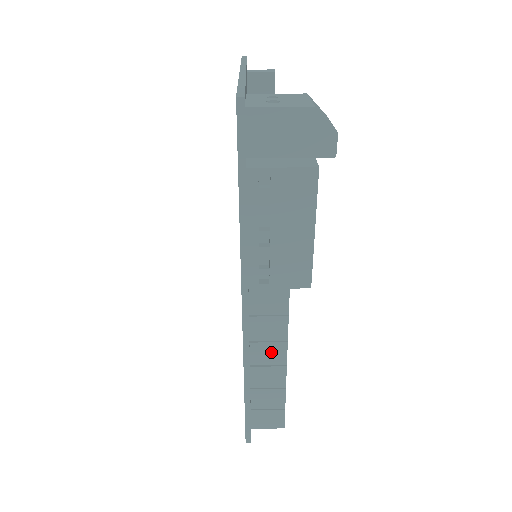
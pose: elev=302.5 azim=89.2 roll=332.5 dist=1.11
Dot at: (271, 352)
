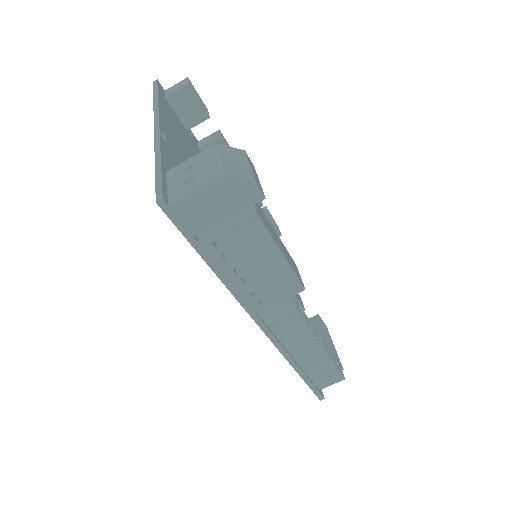
Dot at: (302, 340)
